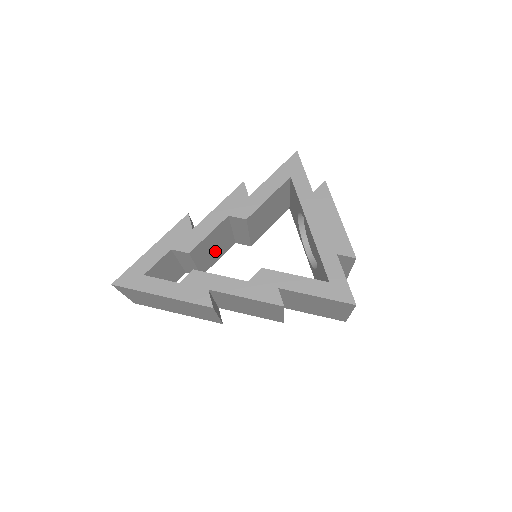
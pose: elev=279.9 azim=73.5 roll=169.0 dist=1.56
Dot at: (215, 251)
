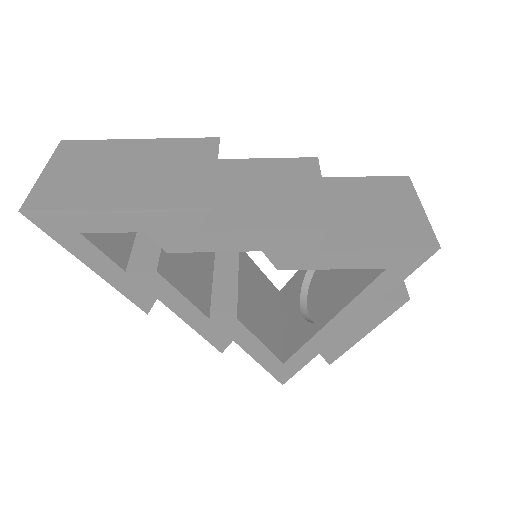
Dot at: occluded
